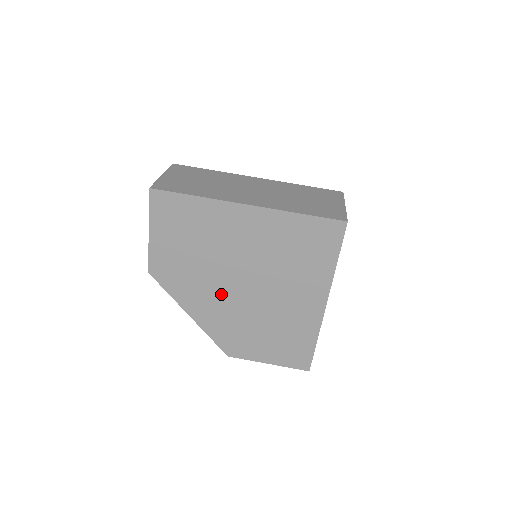
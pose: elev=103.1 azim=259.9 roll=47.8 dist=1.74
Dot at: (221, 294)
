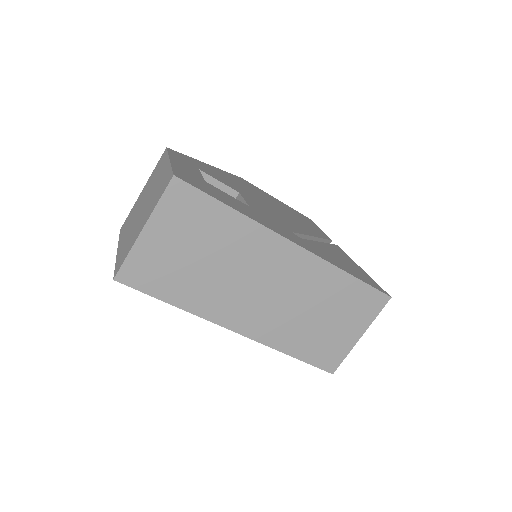
Dot at: occluded
